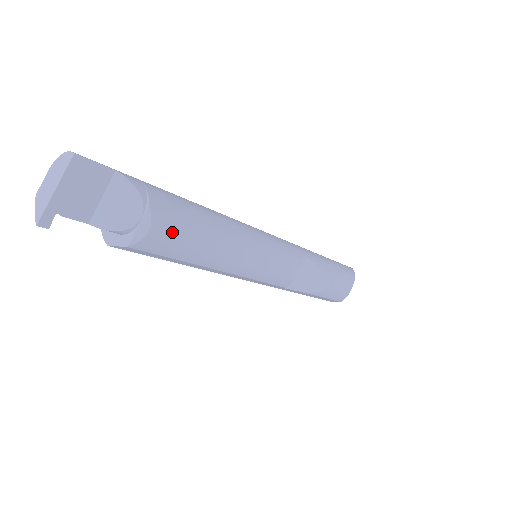
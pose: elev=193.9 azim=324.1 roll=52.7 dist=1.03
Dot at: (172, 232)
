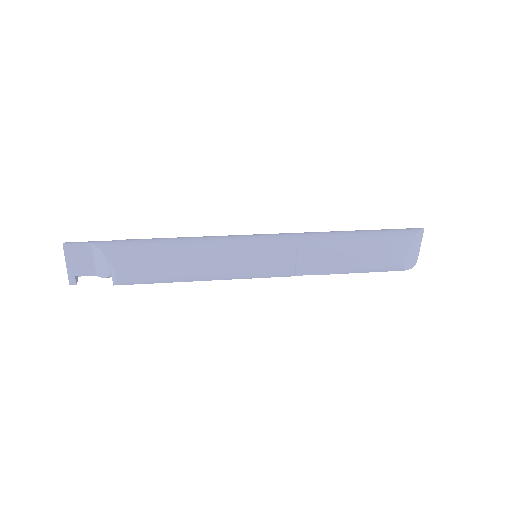
Dot at: (134, 270)
